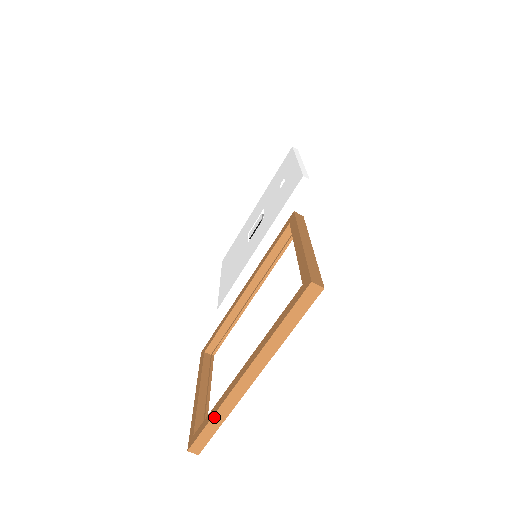
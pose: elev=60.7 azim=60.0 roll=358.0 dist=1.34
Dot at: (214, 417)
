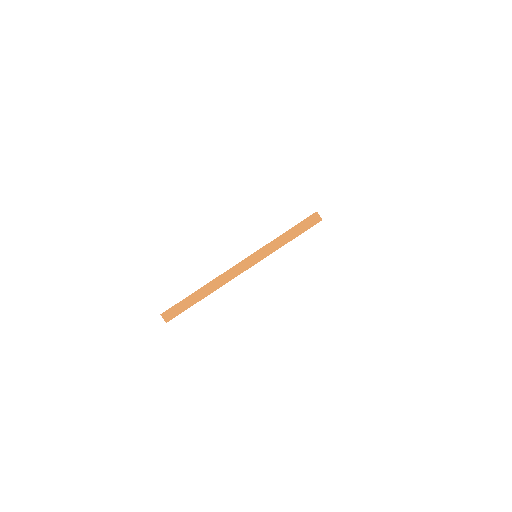
Dot at: (199, 291)
